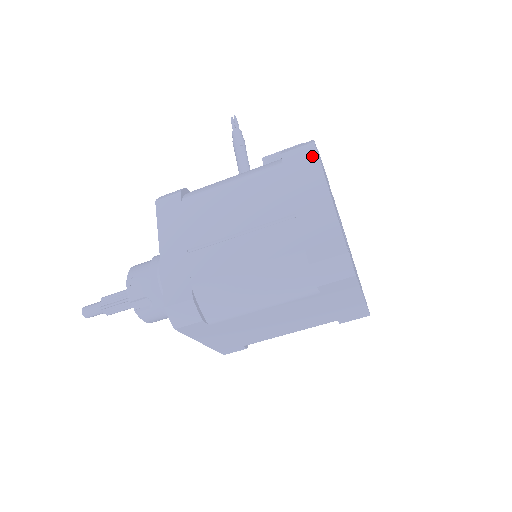
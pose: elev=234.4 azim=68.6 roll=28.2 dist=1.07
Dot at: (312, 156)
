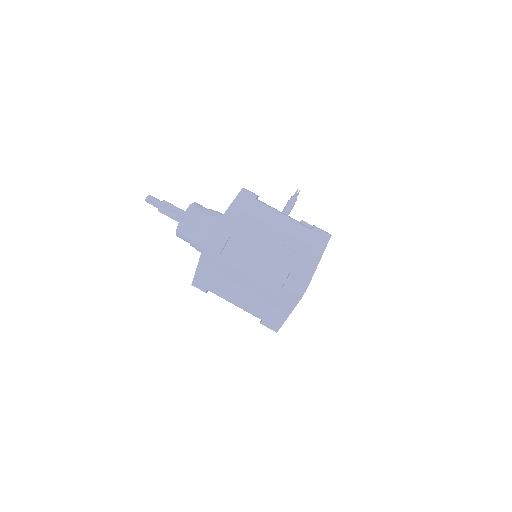
Dot at: (326, 239)
